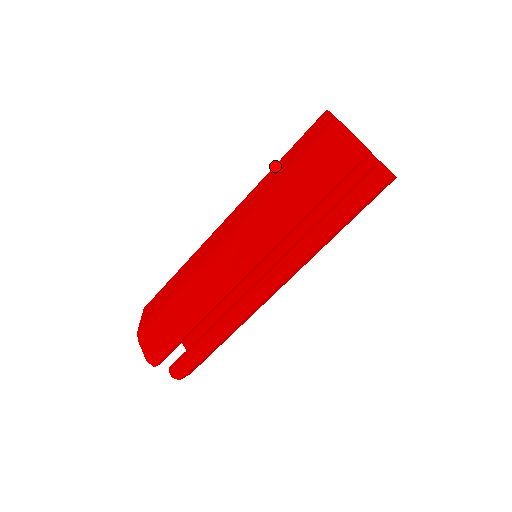
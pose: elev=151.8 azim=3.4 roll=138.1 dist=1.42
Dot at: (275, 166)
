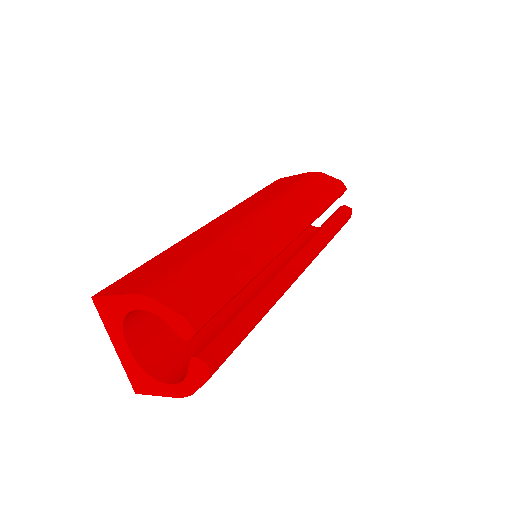
Dot at: (252, 196)
